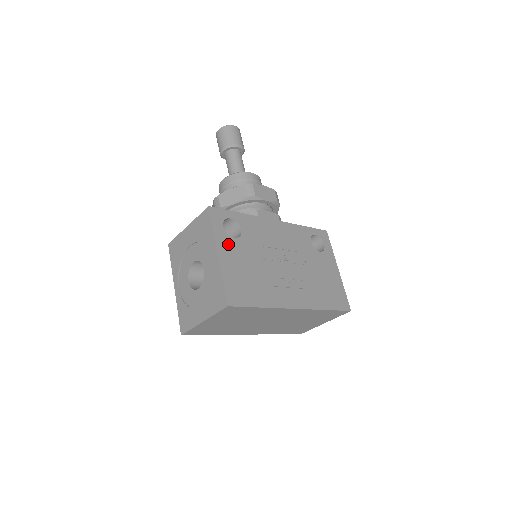
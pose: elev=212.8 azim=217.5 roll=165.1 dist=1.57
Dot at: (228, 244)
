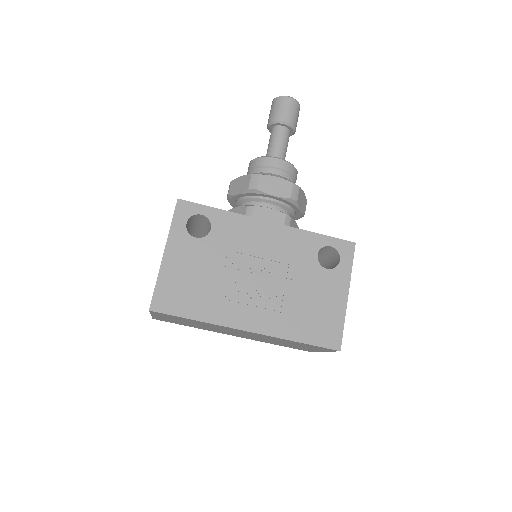
Dot at: (183, 243)
